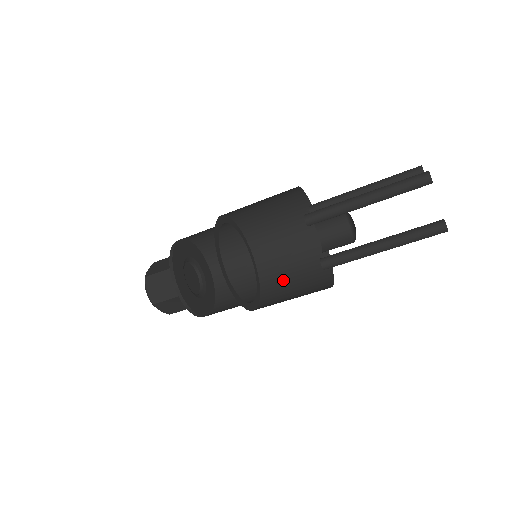
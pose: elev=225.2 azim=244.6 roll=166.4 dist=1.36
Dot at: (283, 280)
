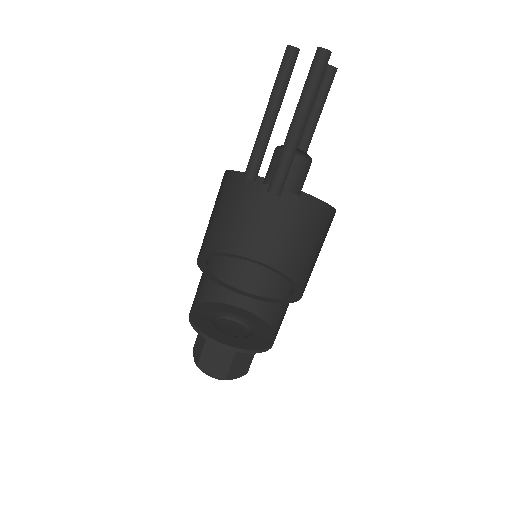
Dot at: occluded
